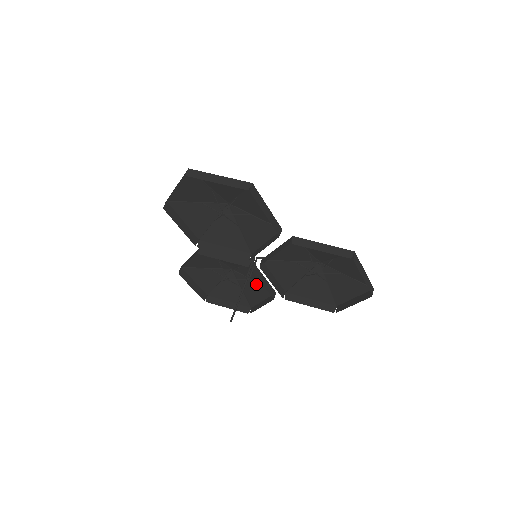
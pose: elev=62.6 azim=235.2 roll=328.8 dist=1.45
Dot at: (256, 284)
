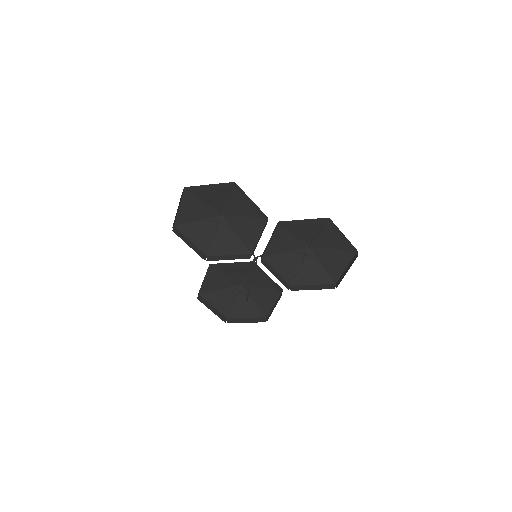
Dot at: (264, 289)
